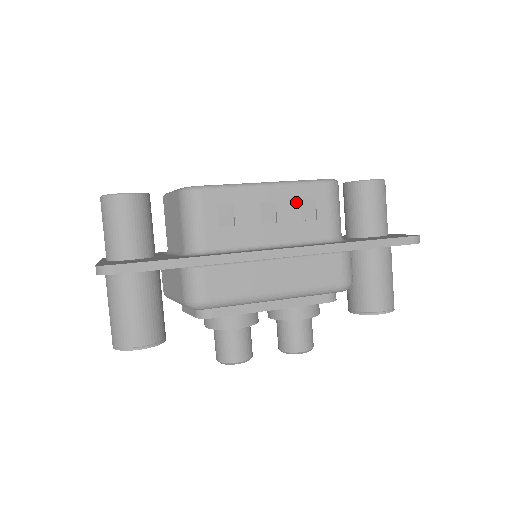
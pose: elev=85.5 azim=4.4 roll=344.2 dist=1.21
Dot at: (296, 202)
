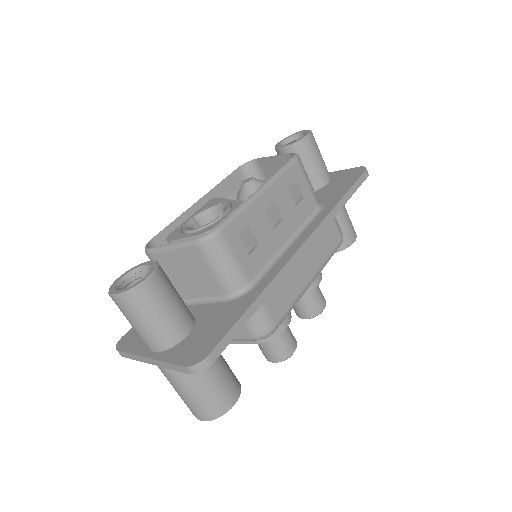
Dot at: (286, 192)
